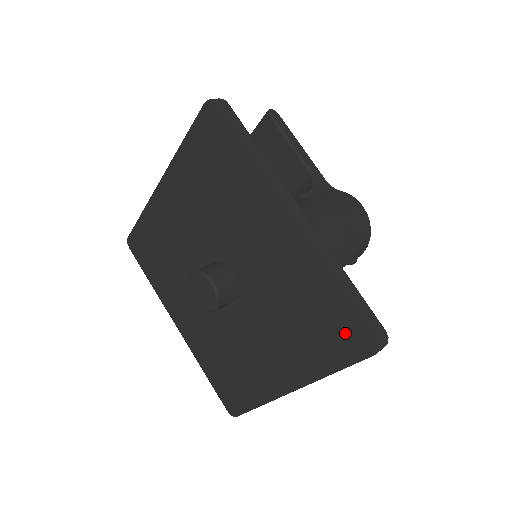
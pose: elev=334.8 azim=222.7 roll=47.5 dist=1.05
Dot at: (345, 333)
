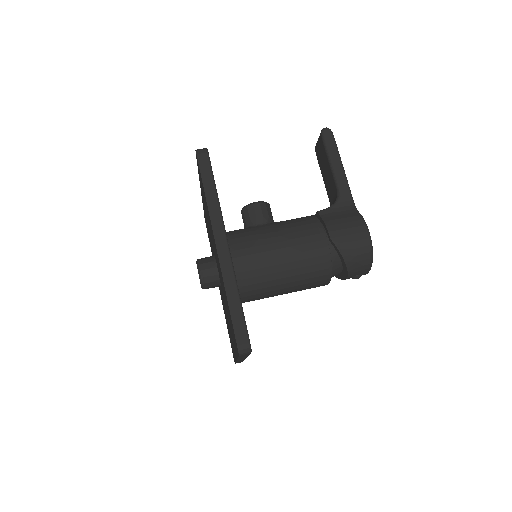
Dot at: occluded
